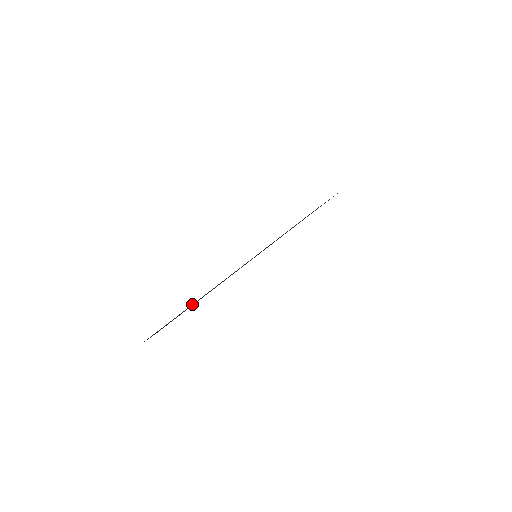
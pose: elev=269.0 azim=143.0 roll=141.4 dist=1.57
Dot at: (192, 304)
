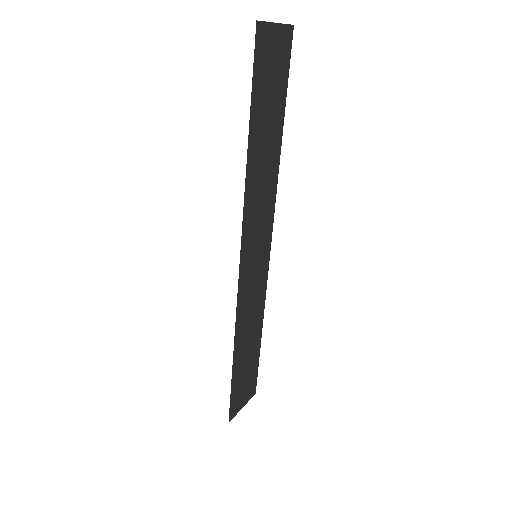
Dot at: (248, 142)
